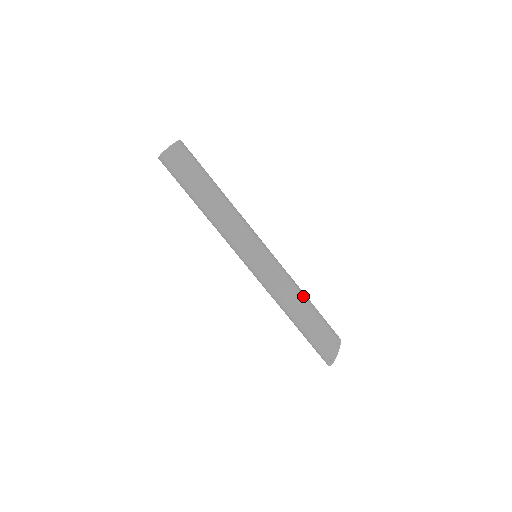
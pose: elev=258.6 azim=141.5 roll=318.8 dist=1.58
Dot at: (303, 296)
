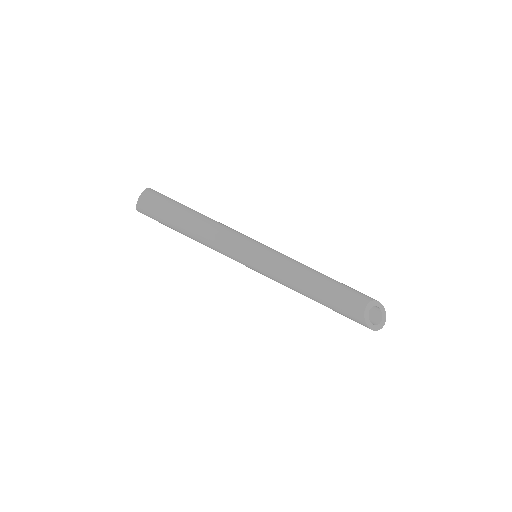
Dot at: (313, 276)
